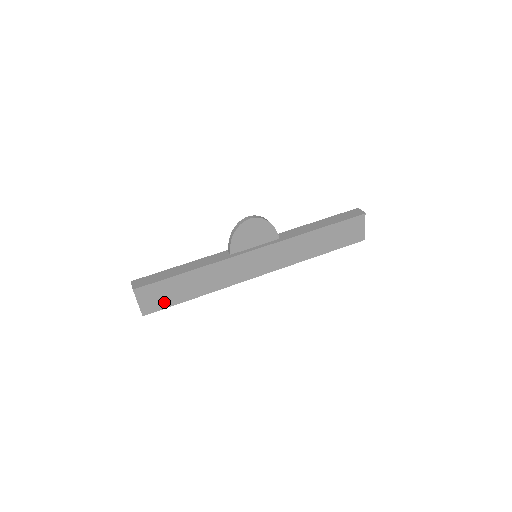
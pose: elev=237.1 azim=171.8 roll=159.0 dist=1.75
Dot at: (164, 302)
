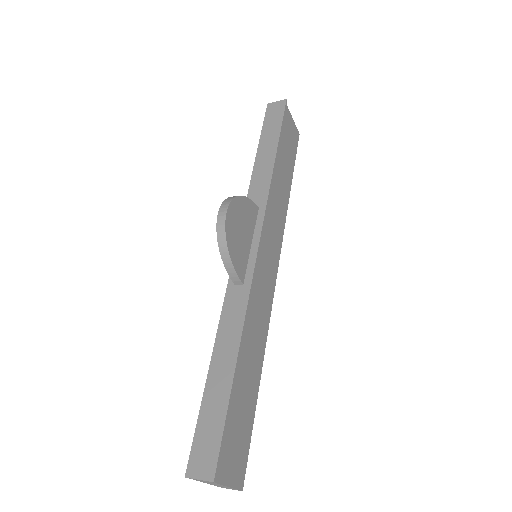
Dot at: (244, 438)
